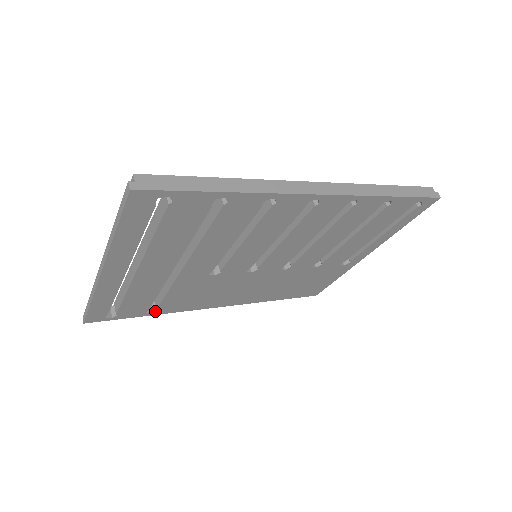
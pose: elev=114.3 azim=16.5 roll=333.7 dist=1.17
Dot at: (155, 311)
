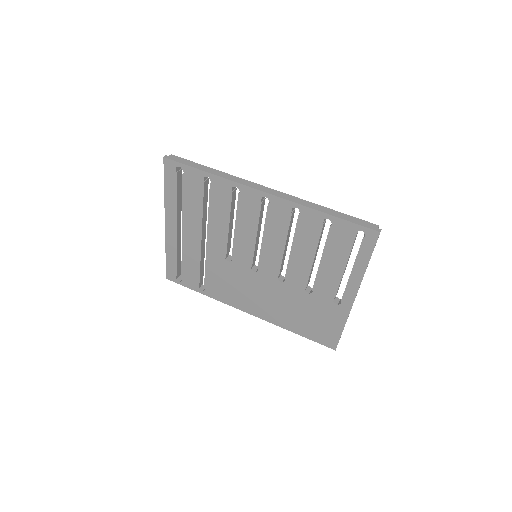
Dot at: (204, 290)
